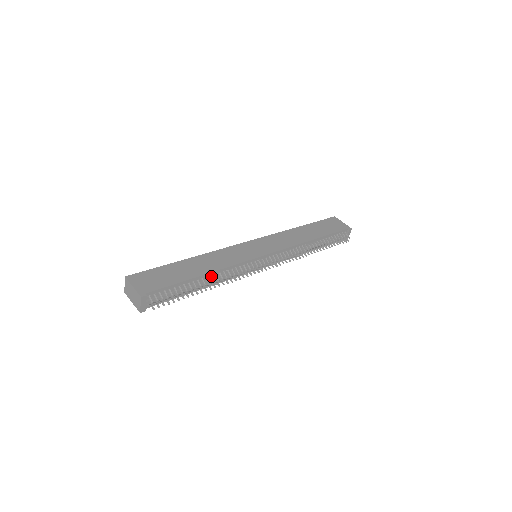
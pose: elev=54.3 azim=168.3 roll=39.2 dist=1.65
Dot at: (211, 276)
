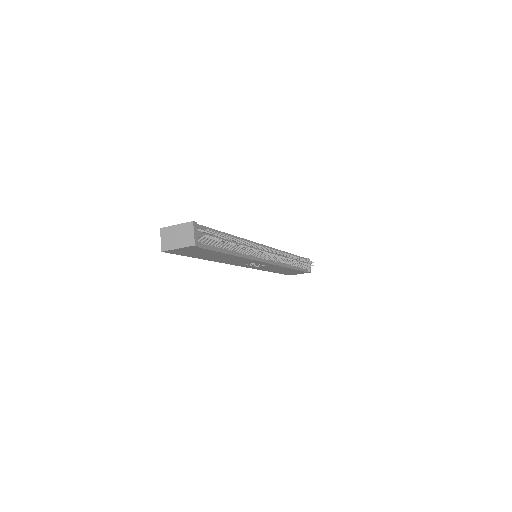
Dot at: occluded
